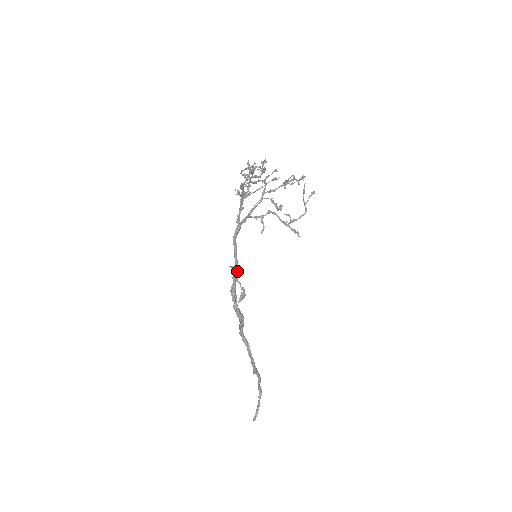
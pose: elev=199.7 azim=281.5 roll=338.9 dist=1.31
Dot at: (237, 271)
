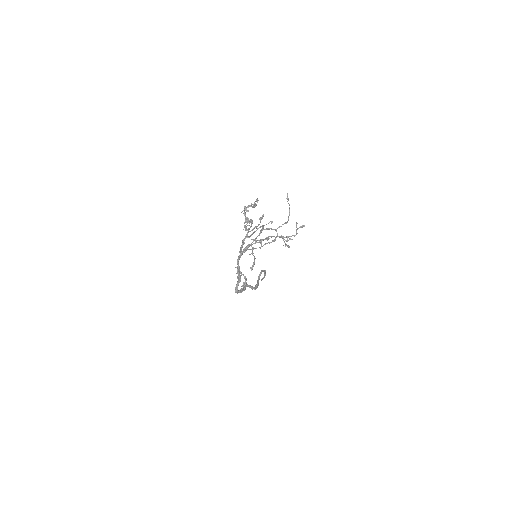
Dot at: (239, 279)
